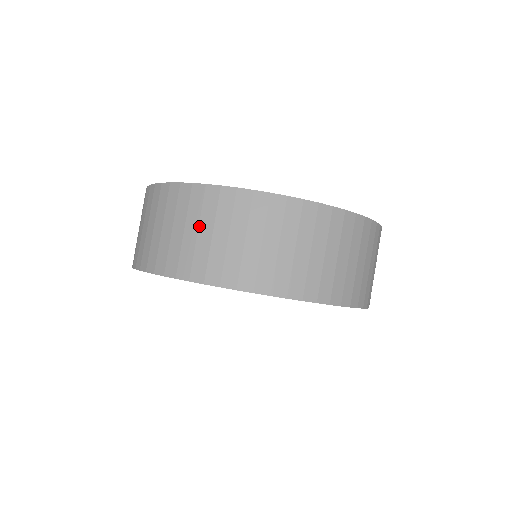
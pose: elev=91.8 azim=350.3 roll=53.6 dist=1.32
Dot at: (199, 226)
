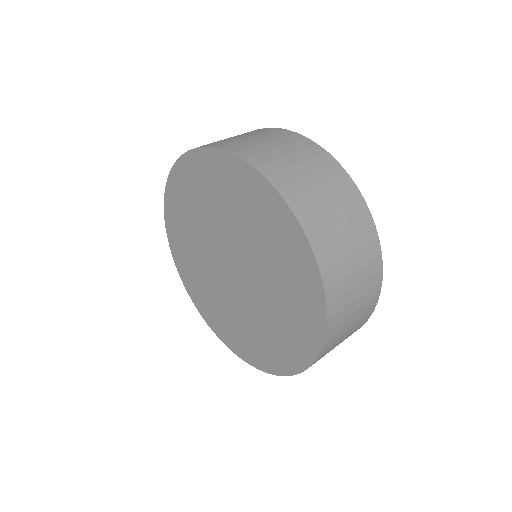
Dot at: occluded
